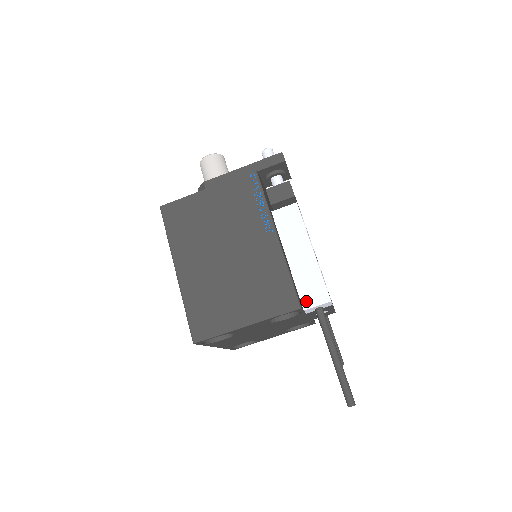
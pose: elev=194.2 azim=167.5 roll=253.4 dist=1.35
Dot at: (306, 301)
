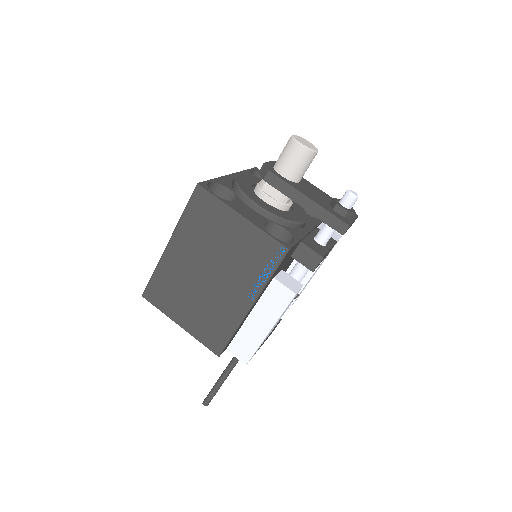
Dot at: (233, 348)
